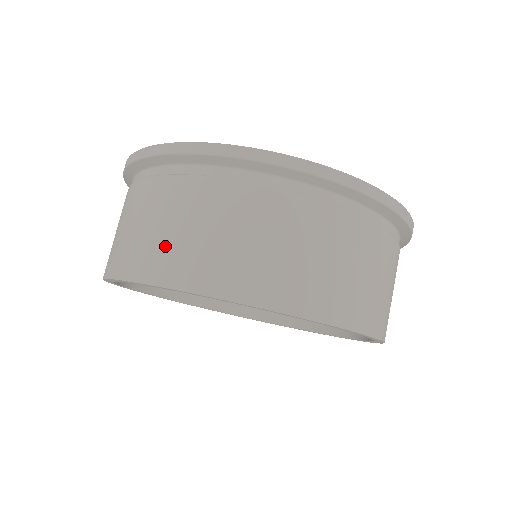
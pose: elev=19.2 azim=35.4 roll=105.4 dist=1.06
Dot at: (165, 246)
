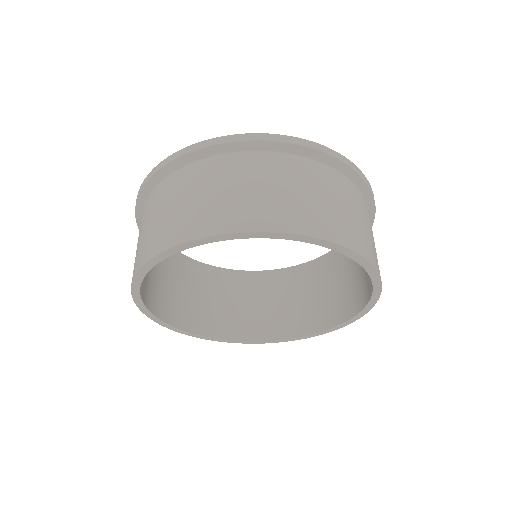
Dot at: (143, 242)
